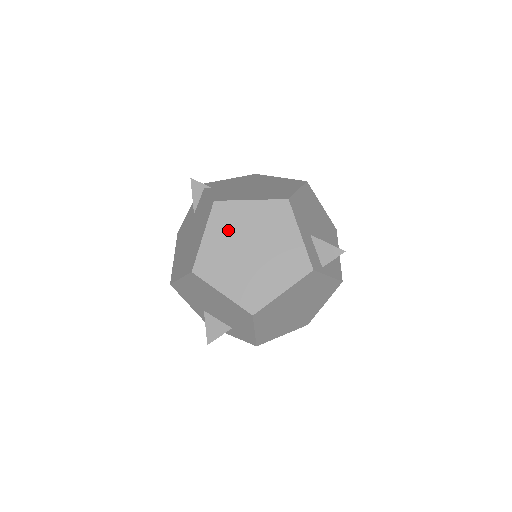
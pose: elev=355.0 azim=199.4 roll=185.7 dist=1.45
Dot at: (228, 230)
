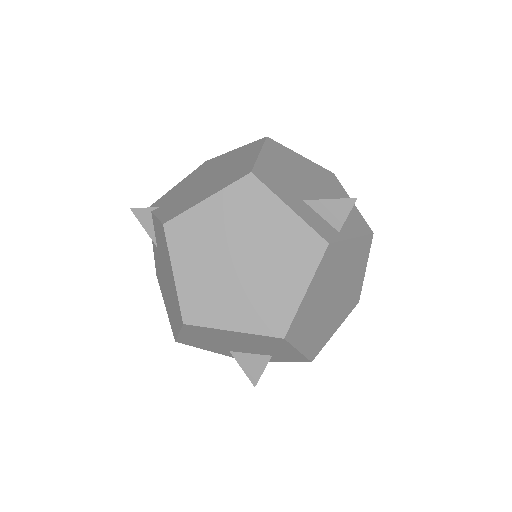
Dot at: (199, 250)
